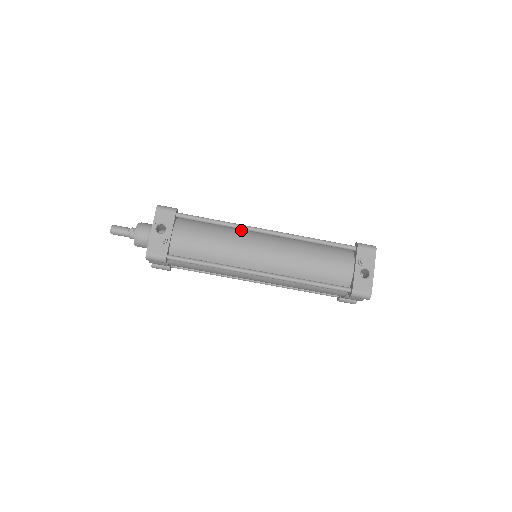
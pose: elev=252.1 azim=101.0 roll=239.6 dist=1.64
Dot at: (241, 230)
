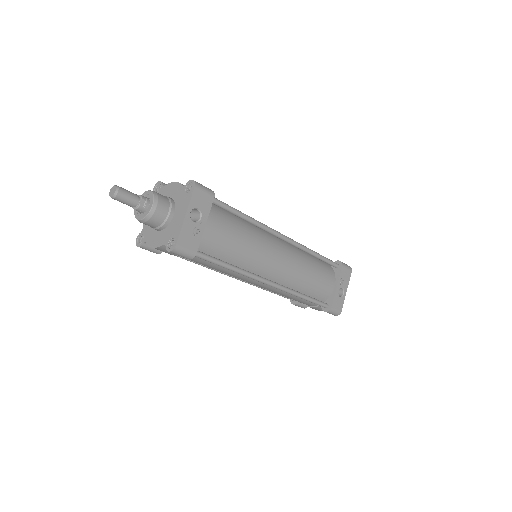
Dot at: (259, 229)
